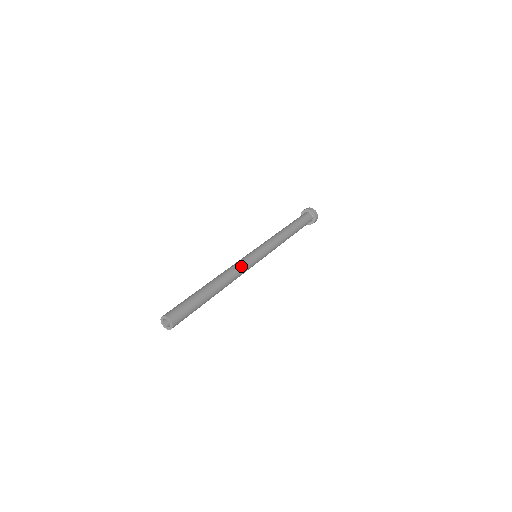
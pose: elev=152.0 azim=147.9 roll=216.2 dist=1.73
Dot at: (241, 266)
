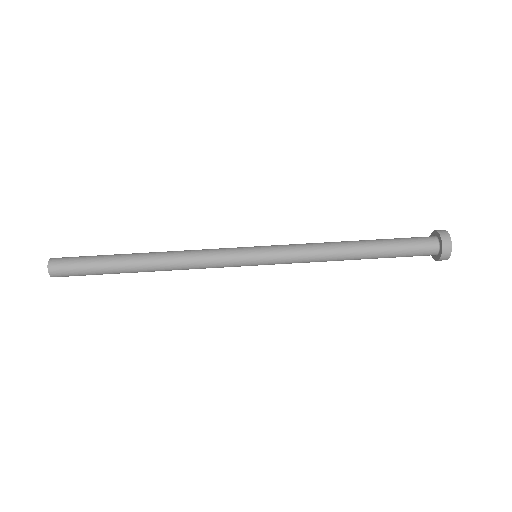
Dot at: (205, 260)
